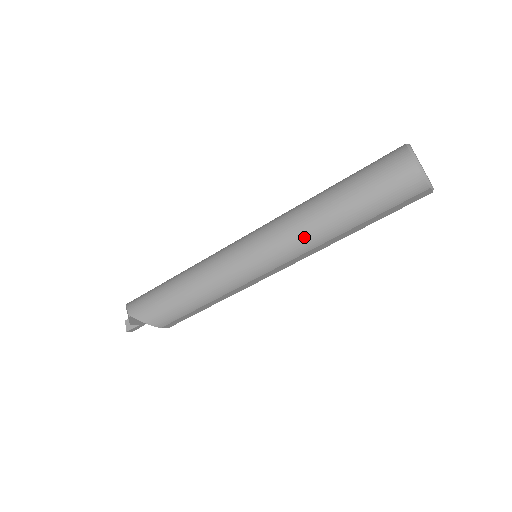
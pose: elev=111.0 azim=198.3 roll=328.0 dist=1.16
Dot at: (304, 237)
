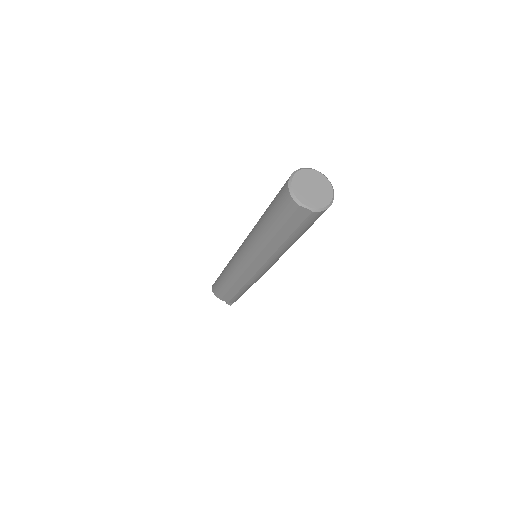
Dot at: (253, 240)
